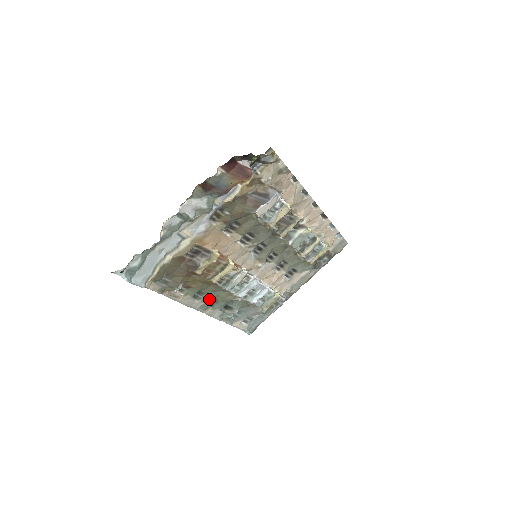
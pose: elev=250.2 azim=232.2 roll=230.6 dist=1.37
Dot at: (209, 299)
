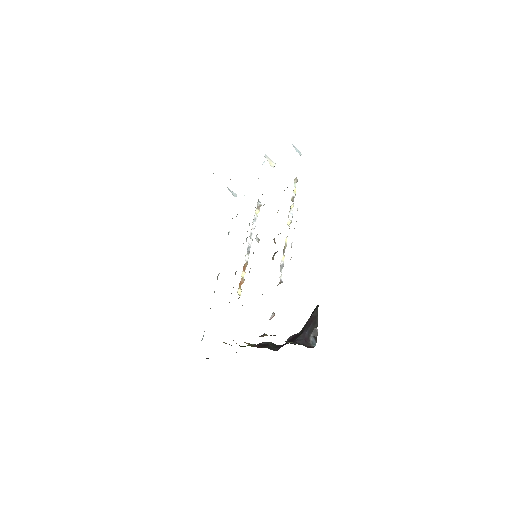
Dot at: occluded
